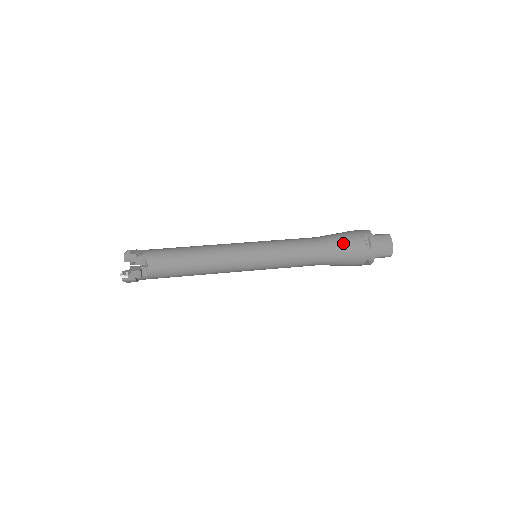
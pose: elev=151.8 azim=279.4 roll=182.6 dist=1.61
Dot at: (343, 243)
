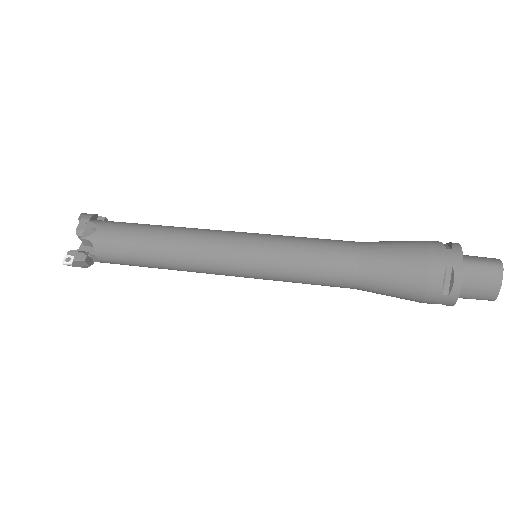
Dot at: (399, 275)
